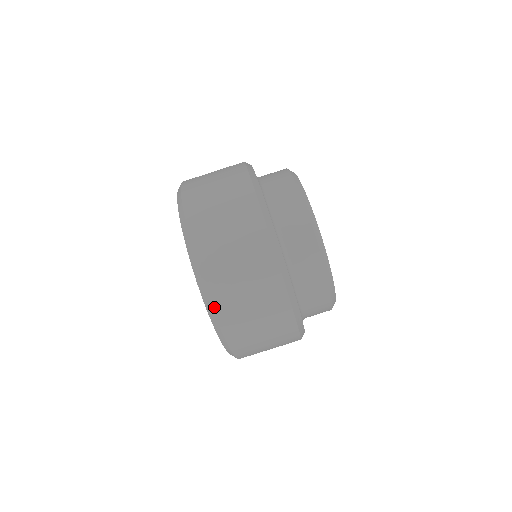
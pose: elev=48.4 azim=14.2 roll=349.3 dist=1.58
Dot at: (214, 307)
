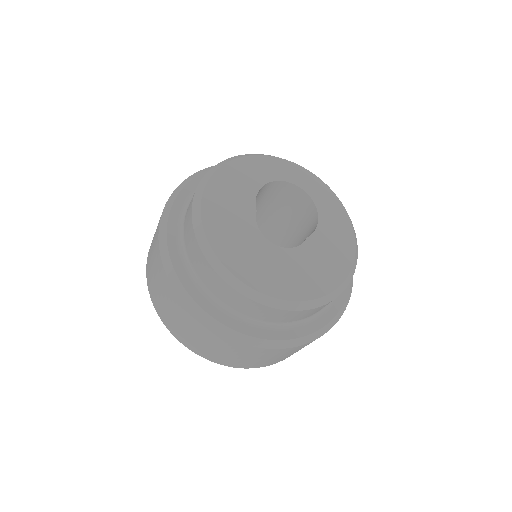
Dot at: (174, 335)
